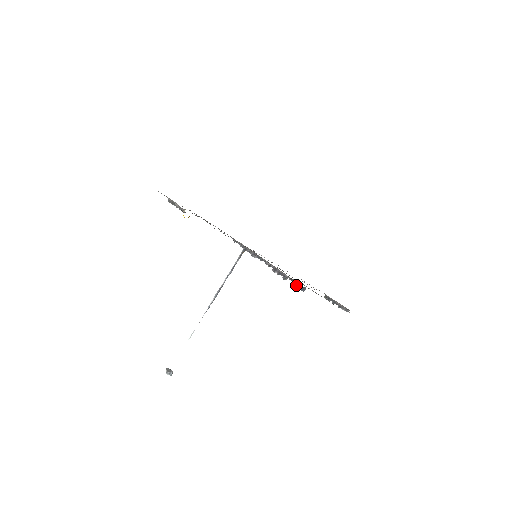
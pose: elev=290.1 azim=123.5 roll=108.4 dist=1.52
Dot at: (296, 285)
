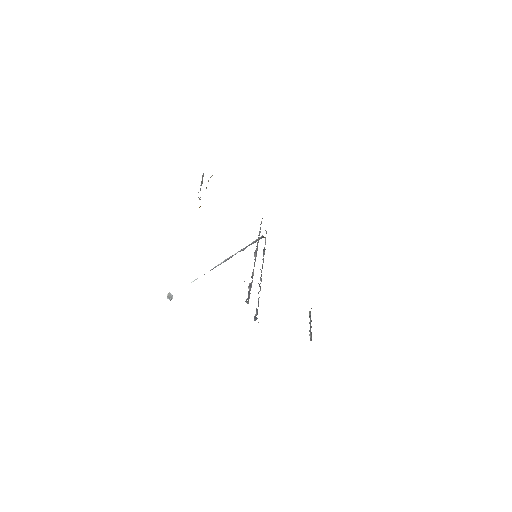
Dot at: (256, 310)
